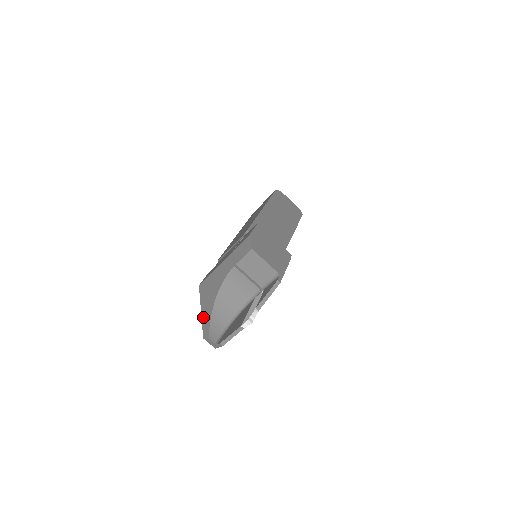
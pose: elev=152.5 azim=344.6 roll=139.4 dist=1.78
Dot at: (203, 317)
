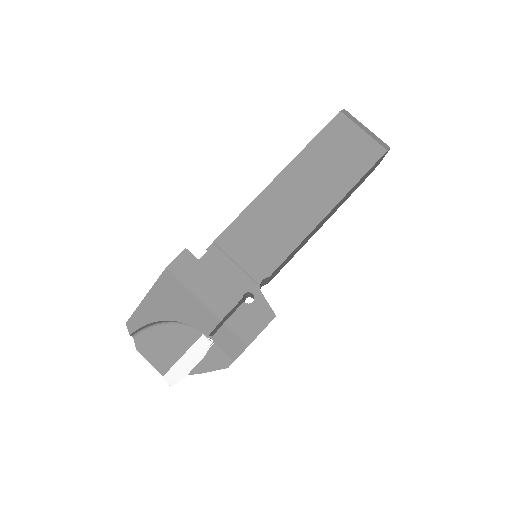
Dot at: (141, 308)
